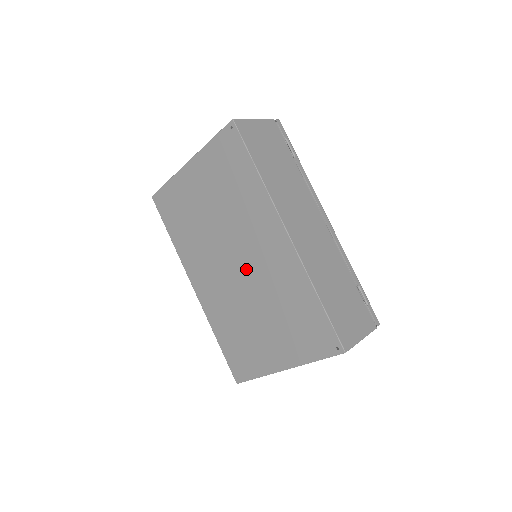
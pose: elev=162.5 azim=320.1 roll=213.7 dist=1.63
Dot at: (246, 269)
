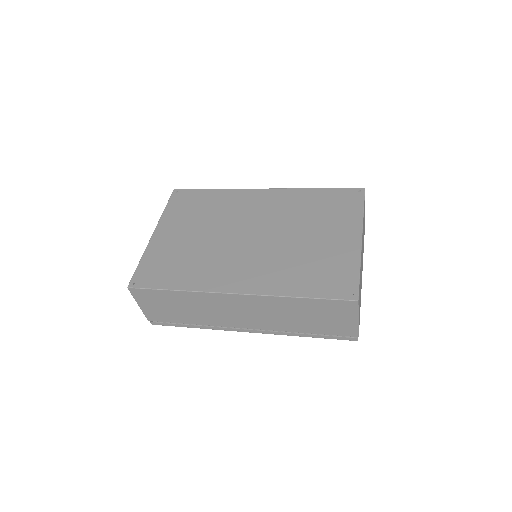
Dot at: (262, 228)
